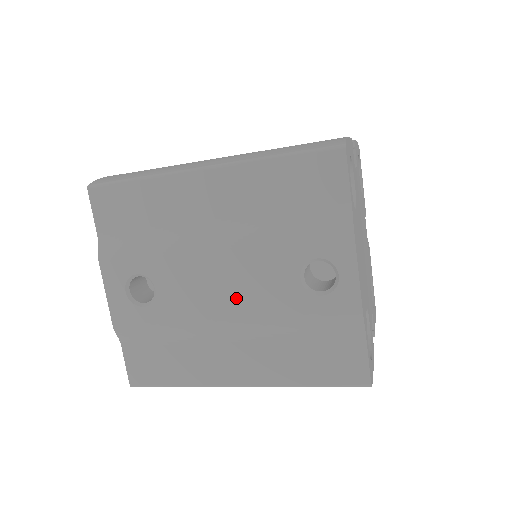
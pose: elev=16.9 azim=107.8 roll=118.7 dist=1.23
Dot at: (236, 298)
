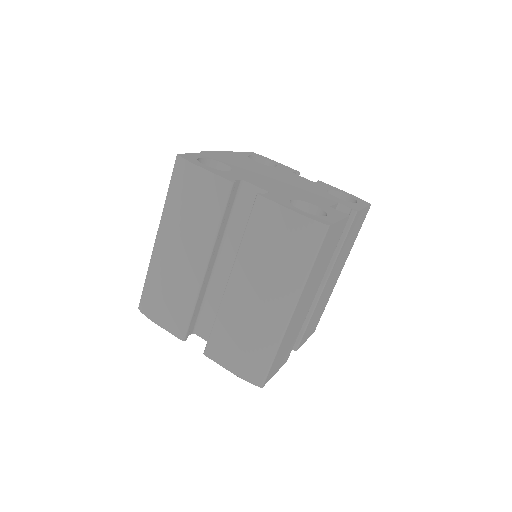
Dot at: occluded
